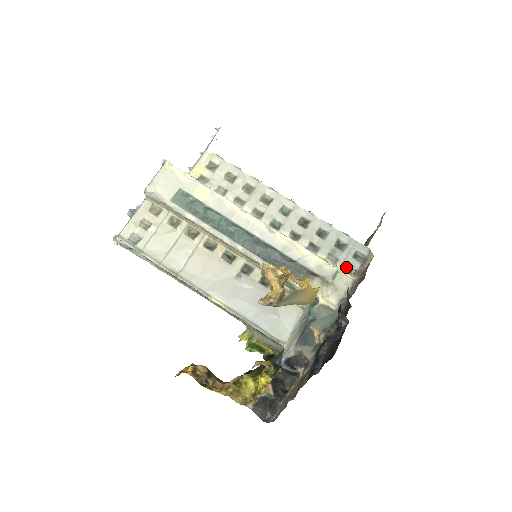
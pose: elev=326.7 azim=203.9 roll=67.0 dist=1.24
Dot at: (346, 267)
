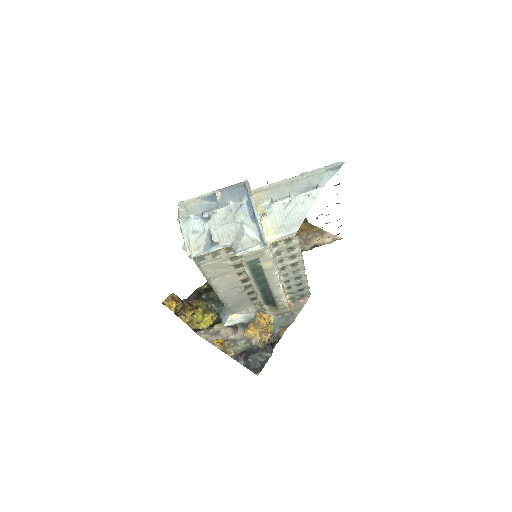
Dot at: (292, 297)
